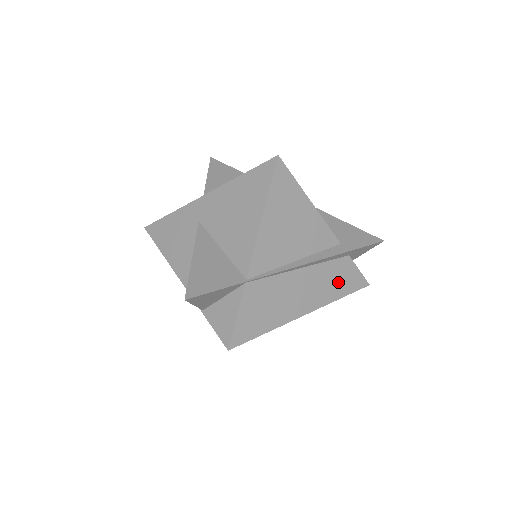
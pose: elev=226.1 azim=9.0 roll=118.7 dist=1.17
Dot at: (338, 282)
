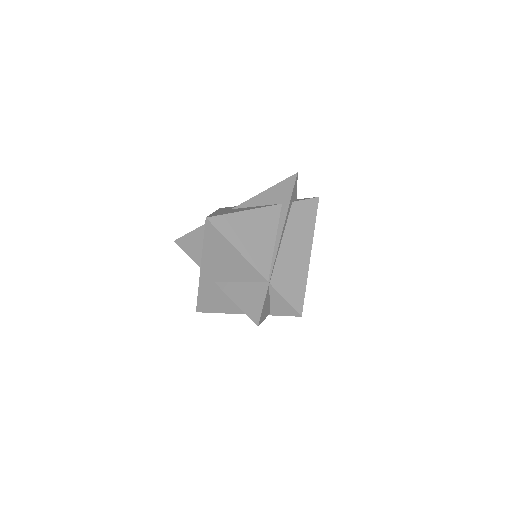
Dot at: (304, 220)
